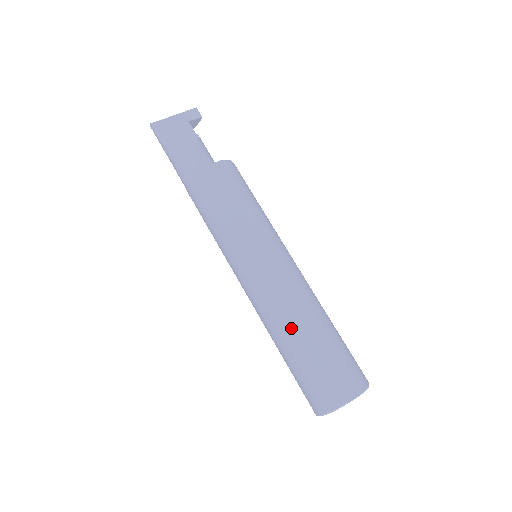
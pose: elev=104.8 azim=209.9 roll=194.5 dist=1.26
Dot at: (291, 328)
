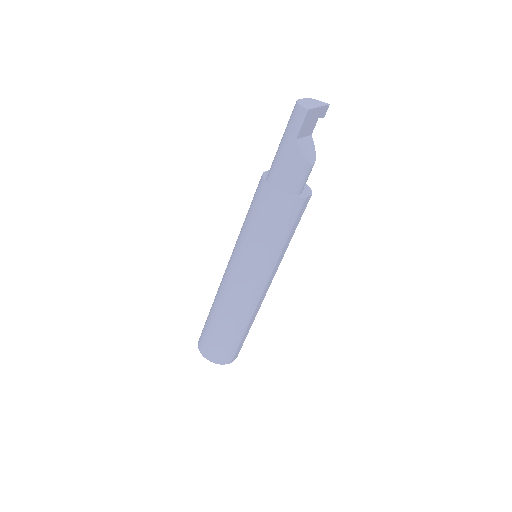
Dot at: (244, 322)
